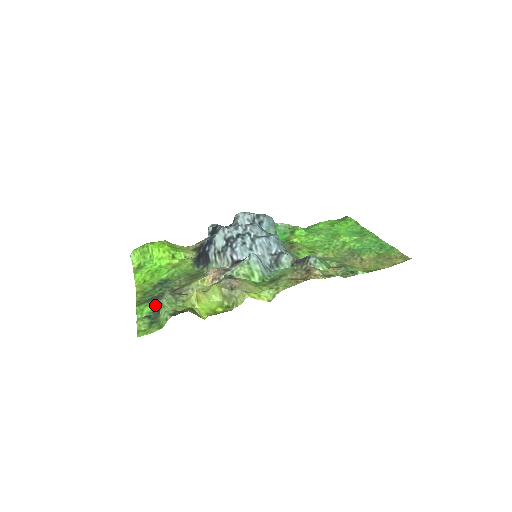
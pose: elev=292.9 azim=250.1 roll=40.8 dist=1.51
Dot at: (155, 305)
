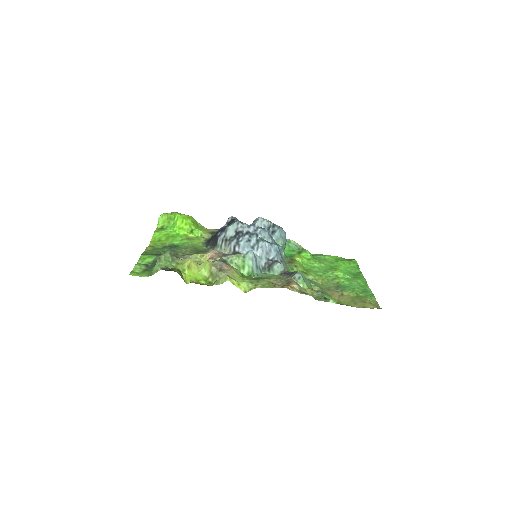
Dot at: (156, 259)
